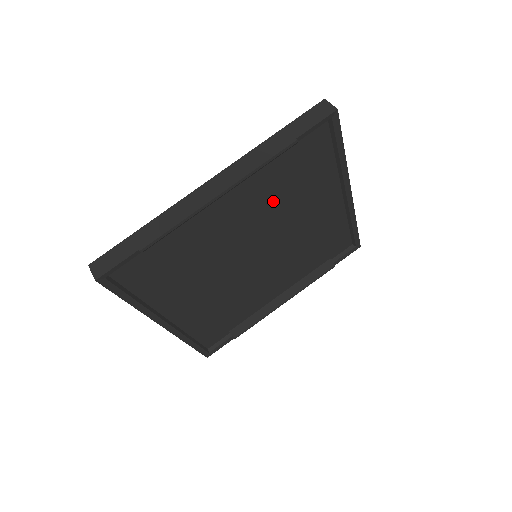
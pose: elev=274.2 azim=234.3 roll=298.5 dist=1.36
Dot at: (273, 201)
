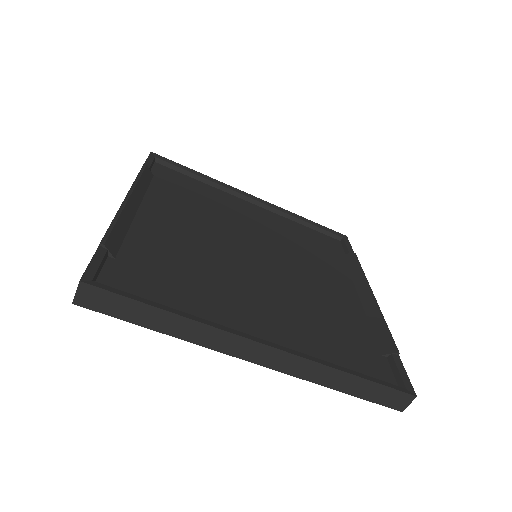
Dot at: (196, 211)
